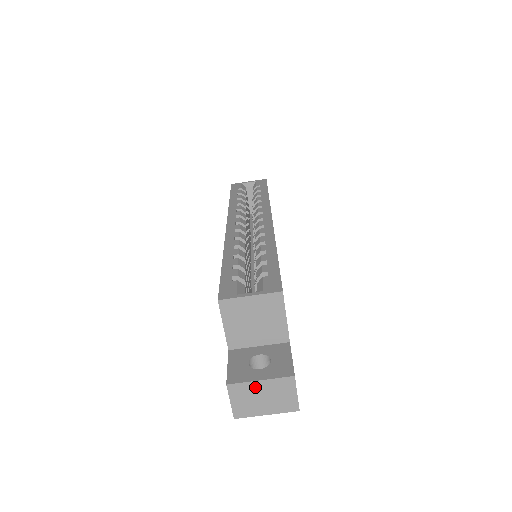
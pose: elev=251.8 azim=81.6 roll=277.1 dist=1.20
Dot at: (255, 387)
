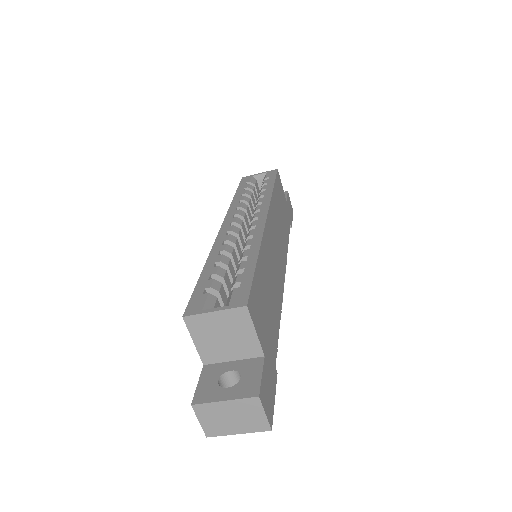
Dot at: (220, 407)
